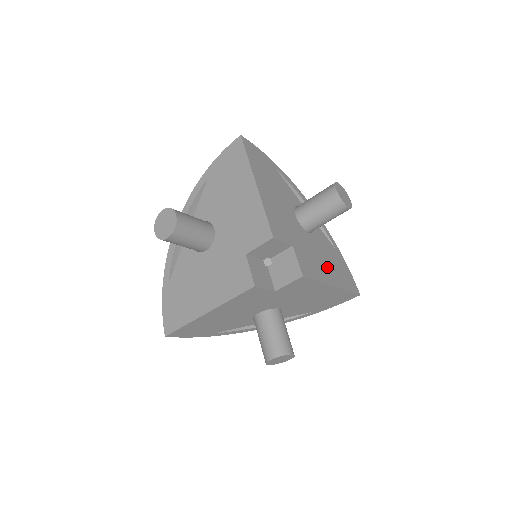
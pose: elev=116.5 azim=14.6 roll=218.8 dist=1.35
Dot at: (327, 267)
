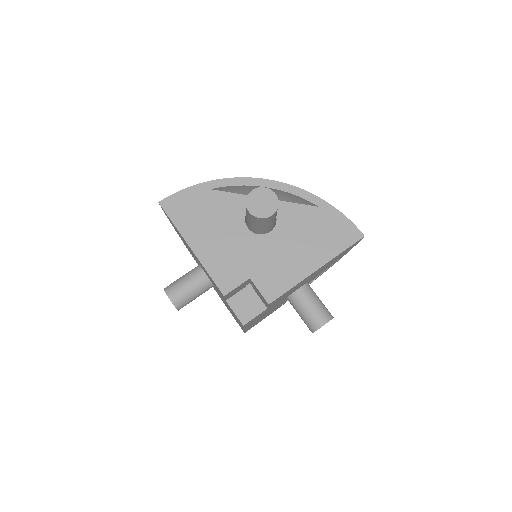
Dot at: (304, 252)
